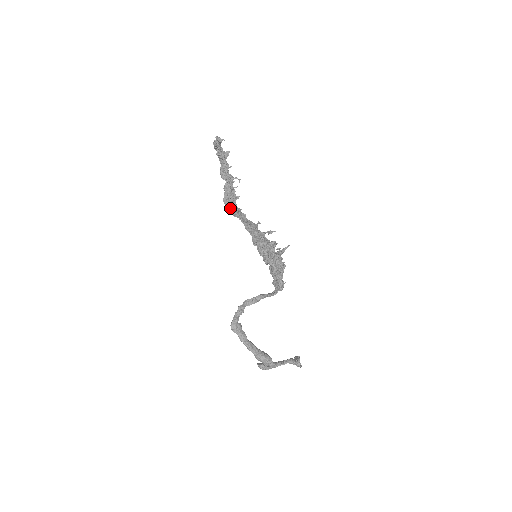
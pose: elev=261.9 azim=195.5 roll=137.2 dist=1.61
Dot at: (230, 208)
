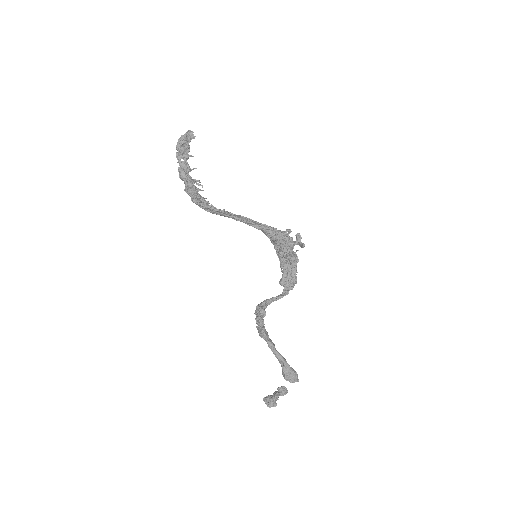
Dot at: (211, 206)
